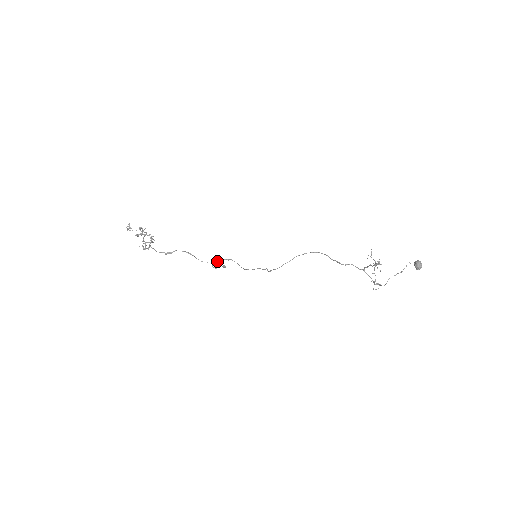
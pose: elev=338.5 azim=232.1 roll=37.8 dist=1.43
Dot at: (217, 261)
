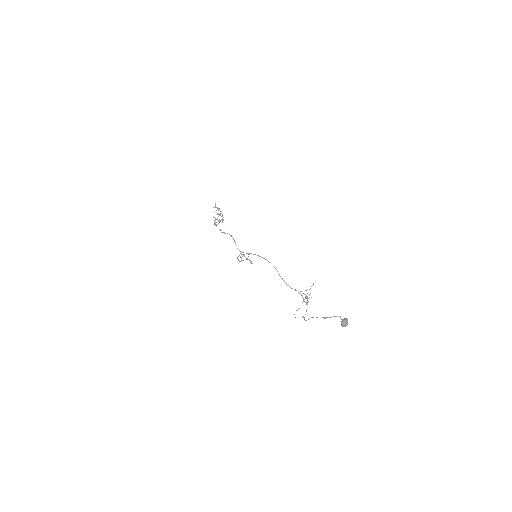
Dot at: occluded
